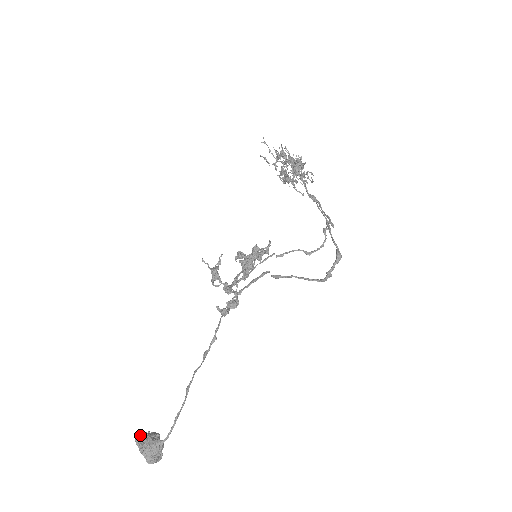
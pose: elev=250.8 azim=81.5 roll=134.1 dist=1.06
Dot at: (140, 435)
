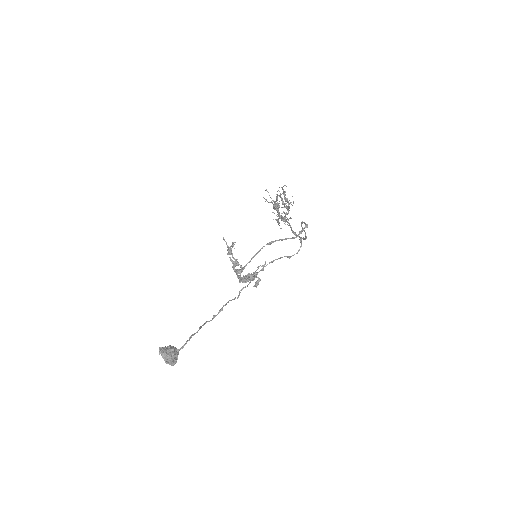
Dot at: occluded
